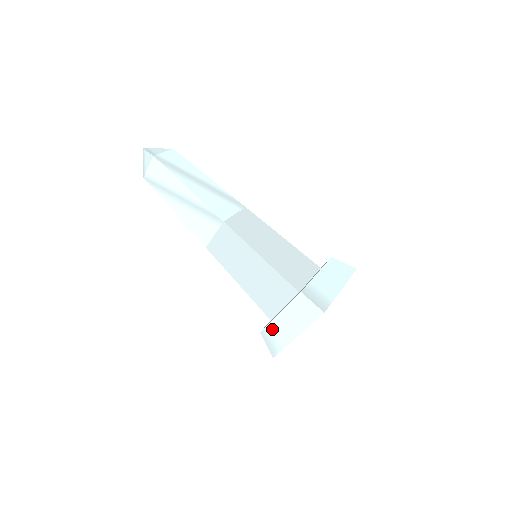
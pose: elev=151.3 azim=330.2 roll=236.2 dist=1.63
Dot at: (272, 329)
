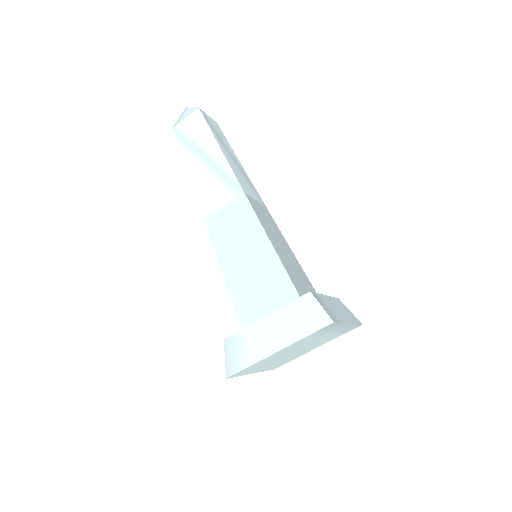
Dot at: (244, 337)
